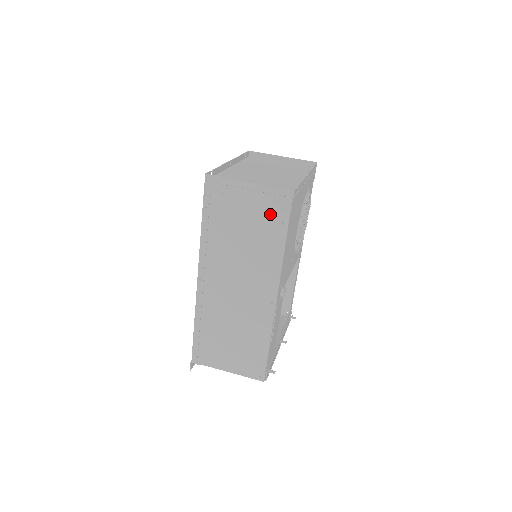
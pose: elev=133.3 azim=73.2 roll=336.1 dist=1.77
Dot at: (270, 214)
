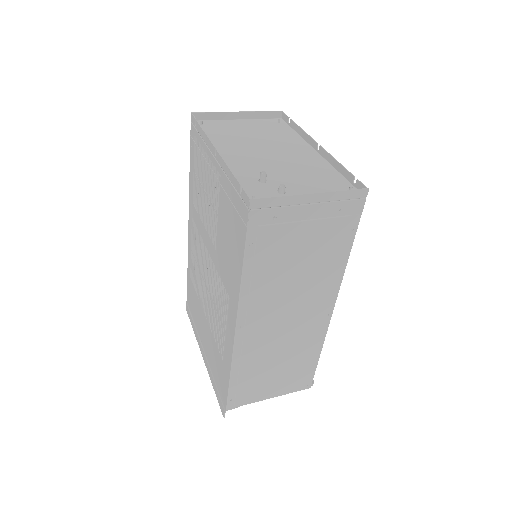
Dot at: (337, 225)
